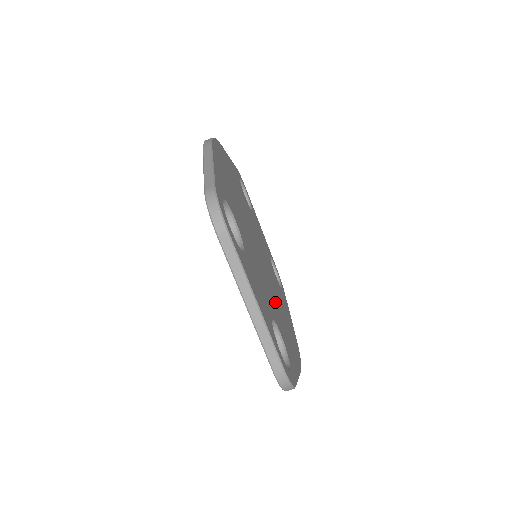
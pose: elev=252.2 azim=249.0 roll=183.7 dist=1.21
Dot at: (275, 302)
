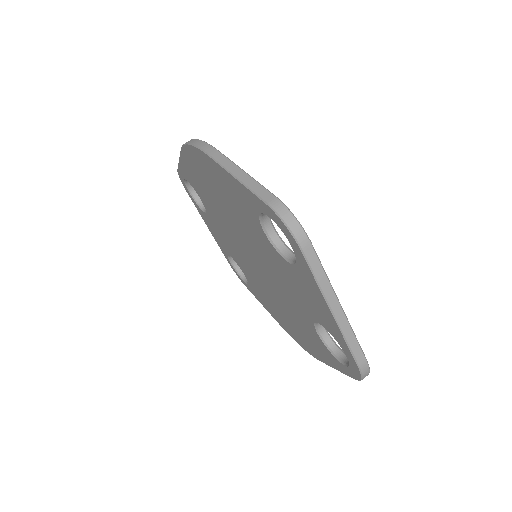
Dot at: occluded
